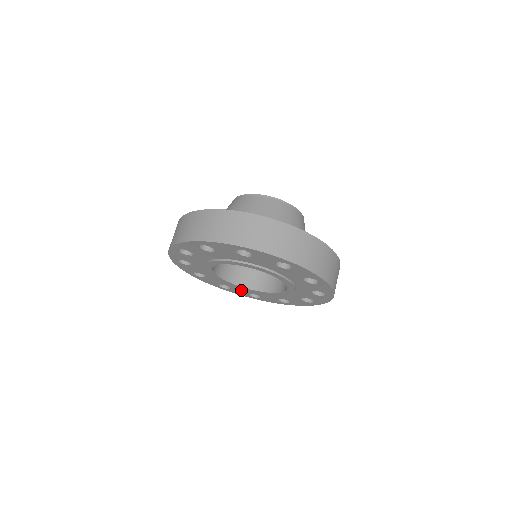
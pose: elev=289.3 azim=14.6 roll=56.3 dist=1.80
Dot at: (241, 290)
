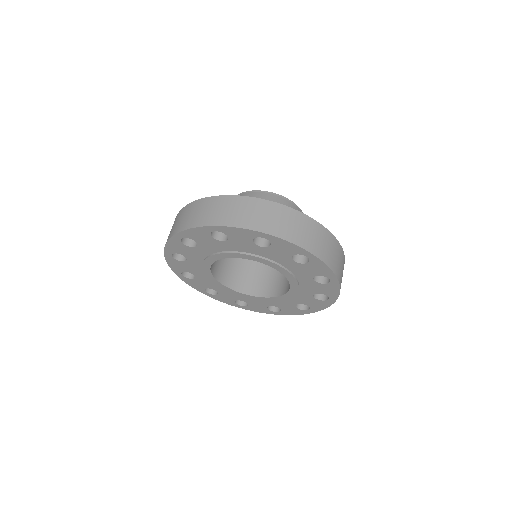
Dot at: (205, 283)
